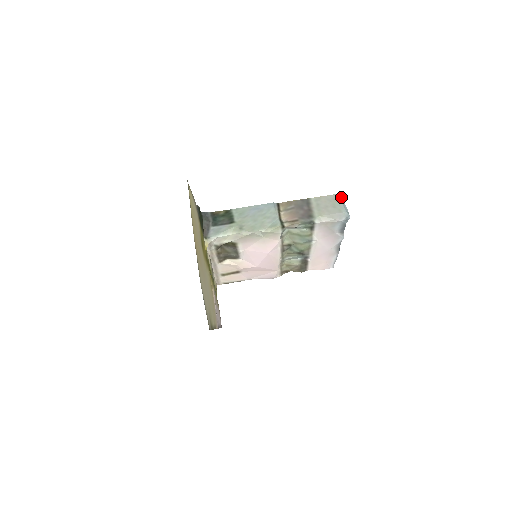
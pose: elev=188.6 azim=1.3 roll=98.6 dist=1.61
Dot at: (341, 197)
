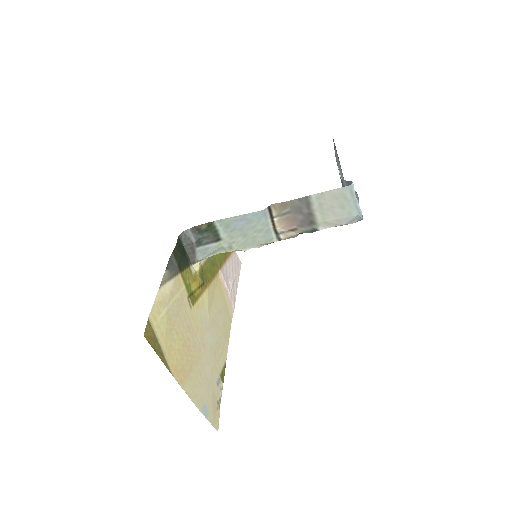
Dot at: (352, 190)
